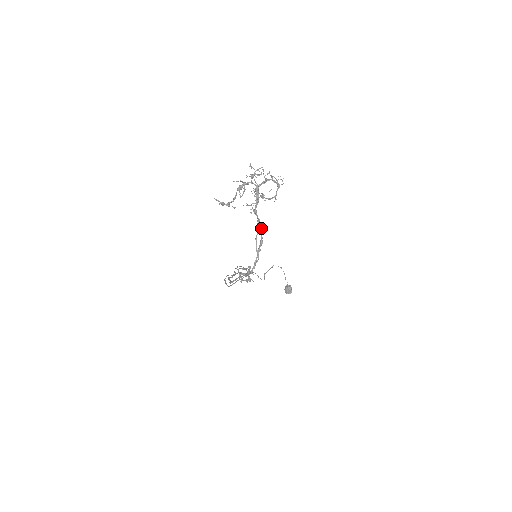
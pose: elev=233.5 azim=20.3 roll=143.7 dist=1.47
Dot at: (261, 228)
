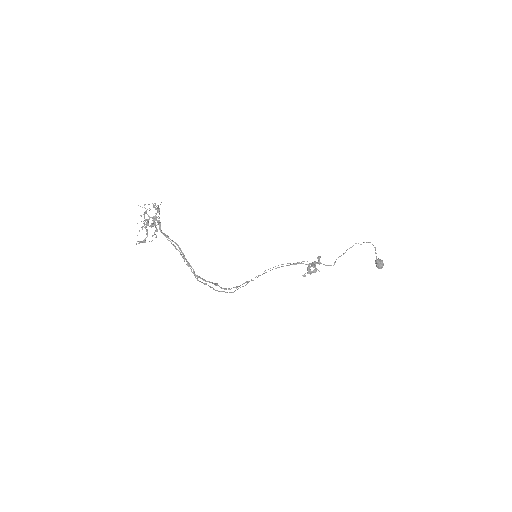
Dot at: (178, 246)
